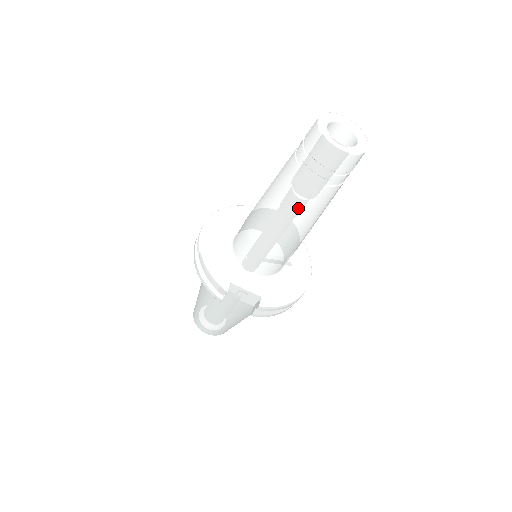
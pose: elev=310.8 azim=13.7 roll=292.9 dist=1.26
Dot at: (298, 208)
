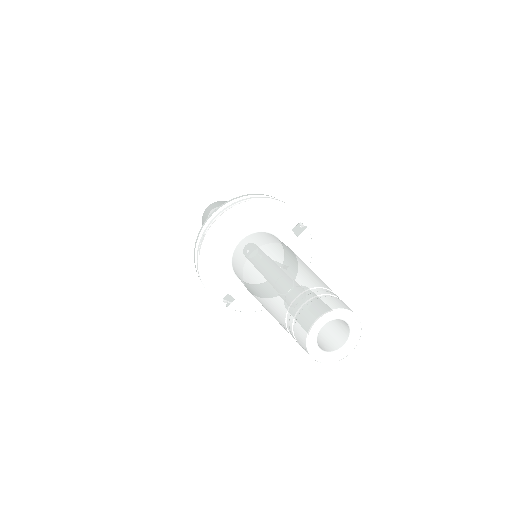
Dot at: occluded
